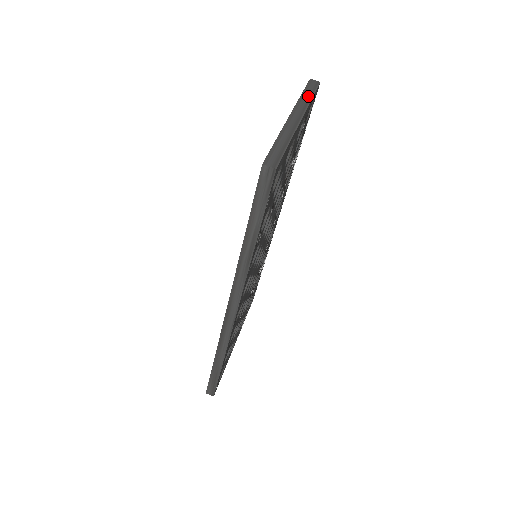
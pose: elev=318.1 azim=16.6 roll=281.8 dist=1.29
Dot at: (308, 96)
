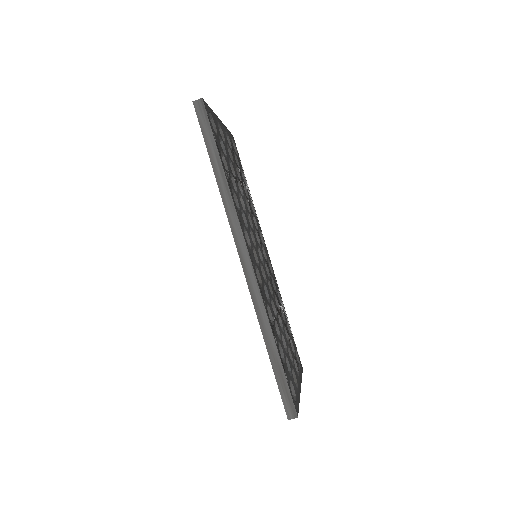
Dot at: occluded
